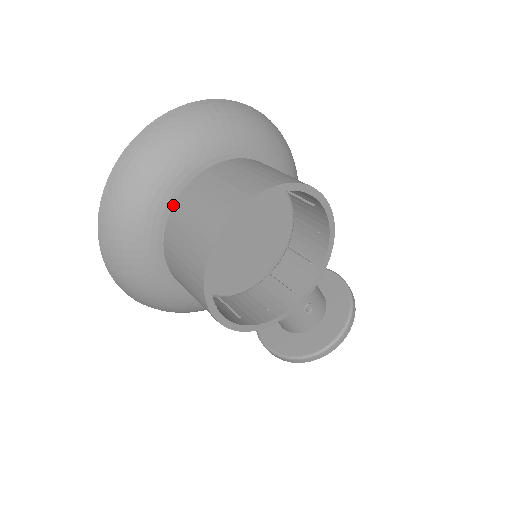
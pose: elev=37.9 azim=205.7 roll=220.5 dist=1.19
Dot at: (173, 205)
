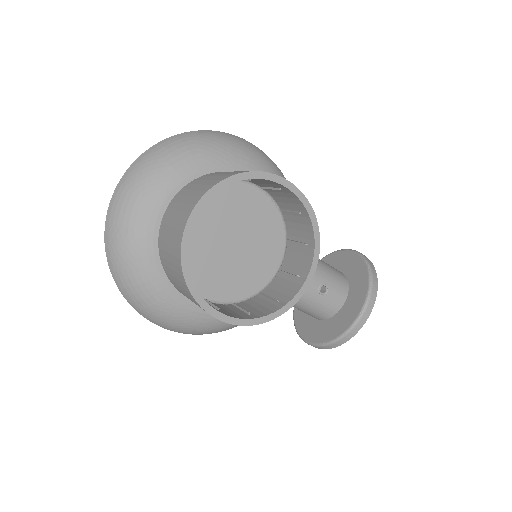
Dot at: (158, 233)
